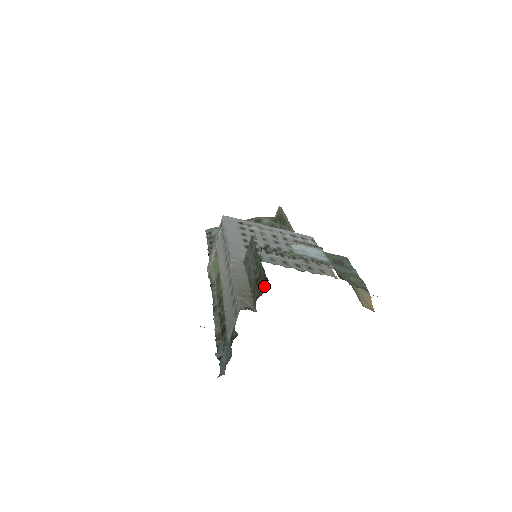
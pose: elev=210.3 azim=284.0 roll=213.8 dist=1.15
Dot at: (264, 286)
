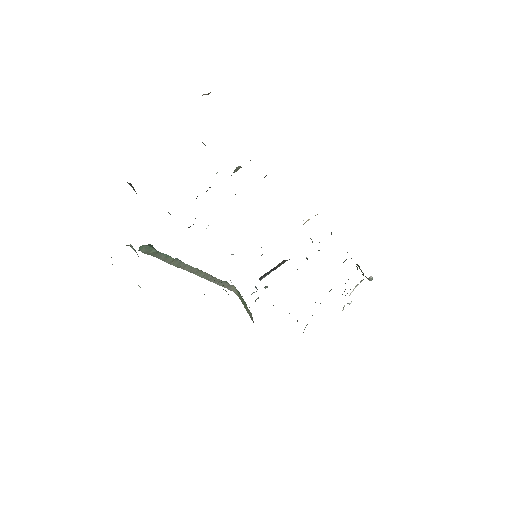
Dot at: occluded
